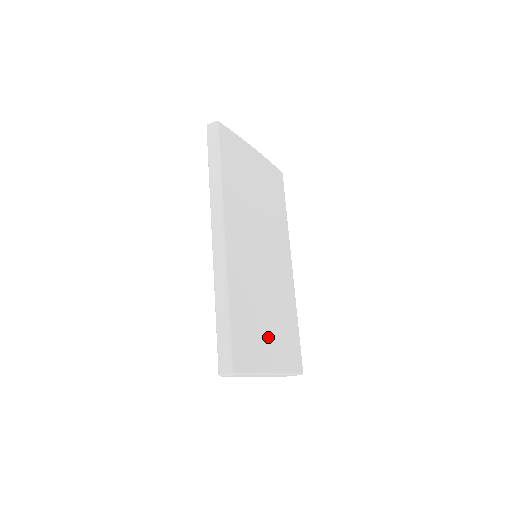
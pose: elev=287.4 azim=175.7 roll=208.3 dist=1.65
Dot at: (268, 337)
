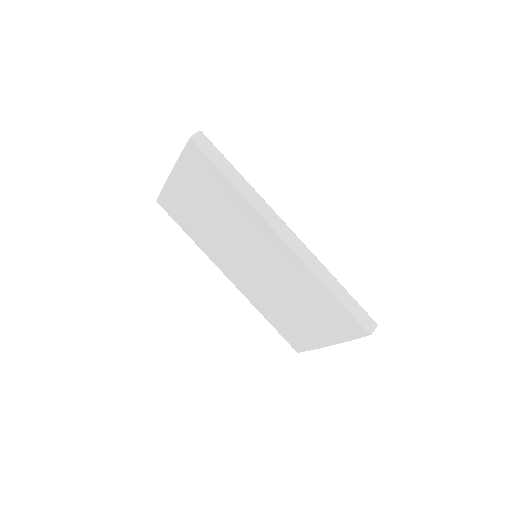
Dot at: occluded
